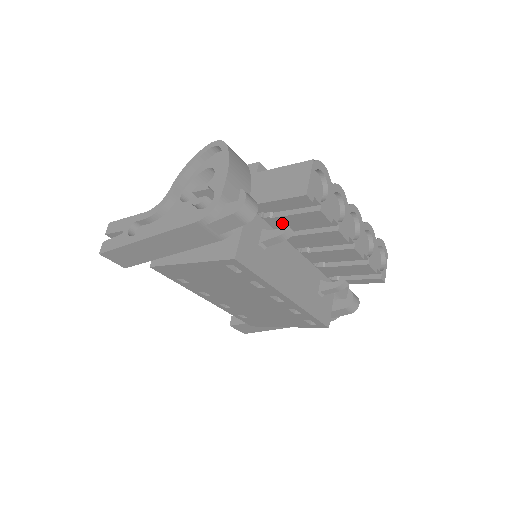
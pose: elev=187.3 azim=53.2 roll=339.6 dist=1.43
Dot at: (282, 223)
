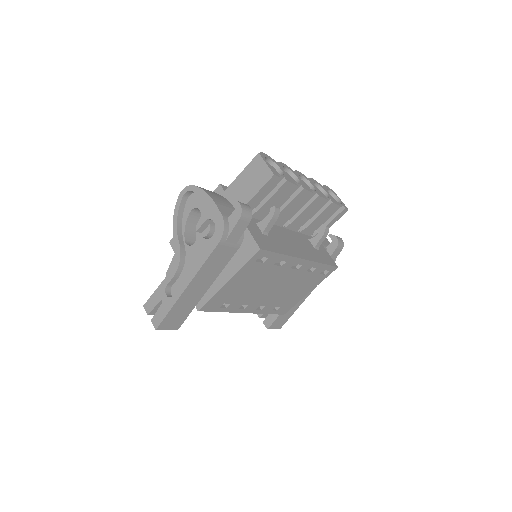
Dot at: (265, 211)
